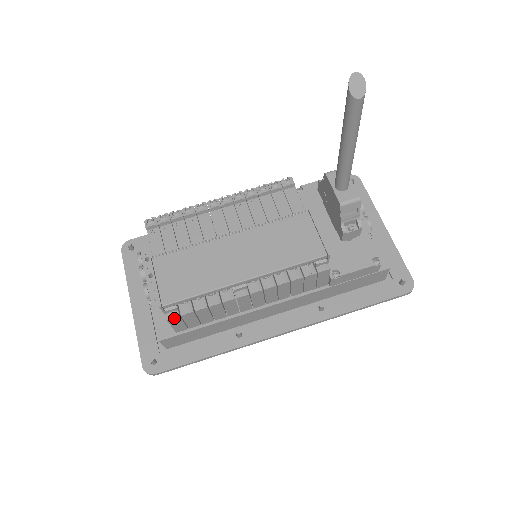
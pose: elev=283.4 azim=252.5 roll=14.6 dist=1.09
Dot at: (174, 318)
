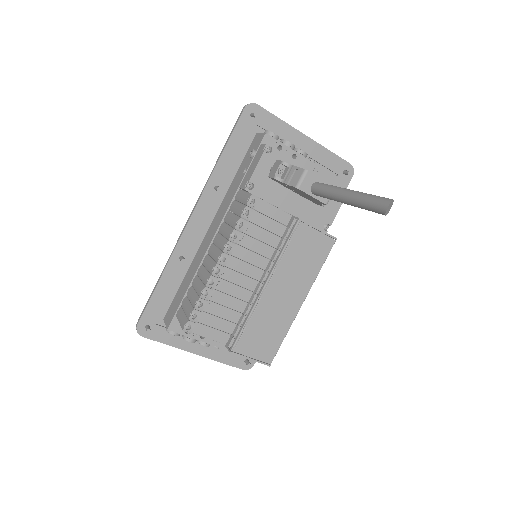
Dot at: occluded
